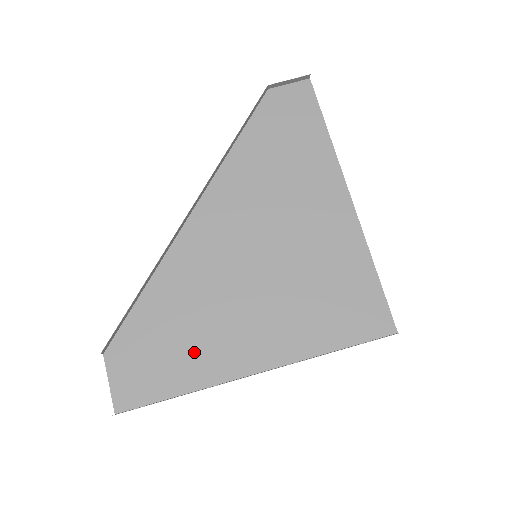
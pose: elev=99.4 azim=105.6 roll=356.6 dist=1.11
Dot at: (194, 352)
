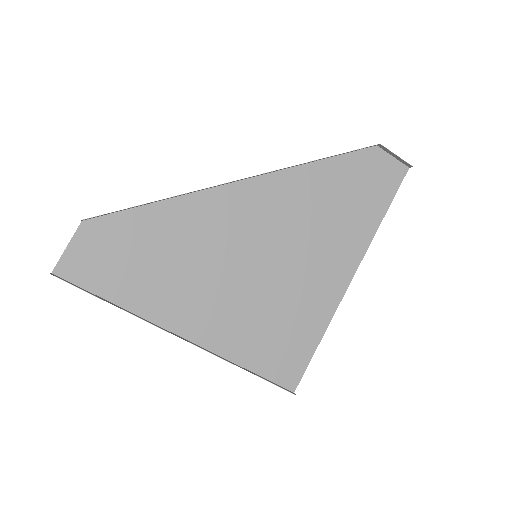
Dot at: (151, 282)
